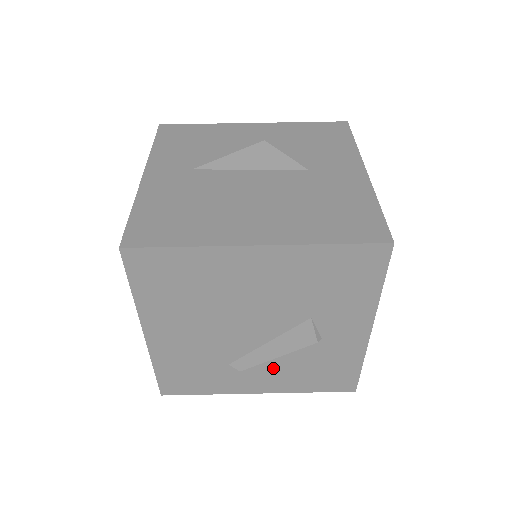
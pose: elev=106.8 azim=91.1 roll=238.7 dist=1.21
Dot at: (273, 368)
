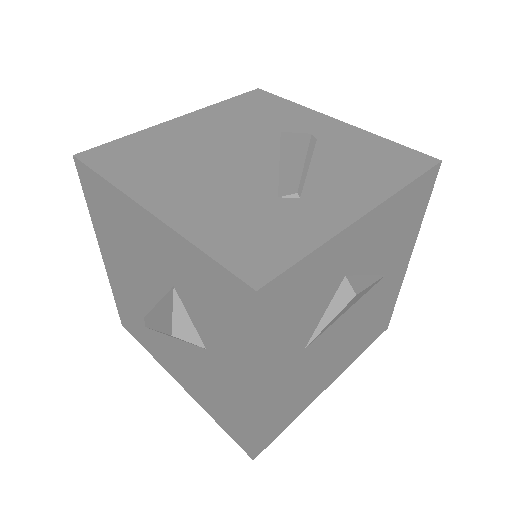
Dot at: (326, 180)
